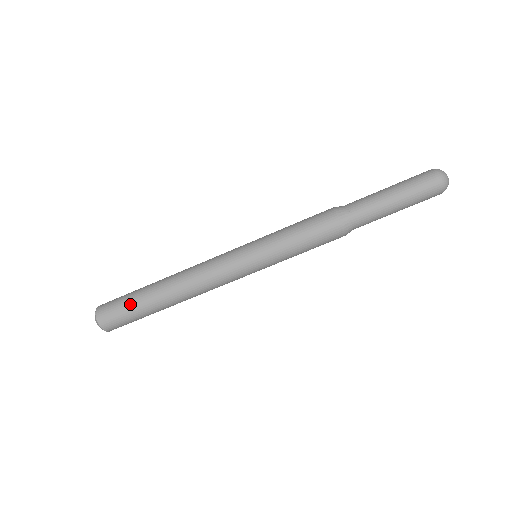
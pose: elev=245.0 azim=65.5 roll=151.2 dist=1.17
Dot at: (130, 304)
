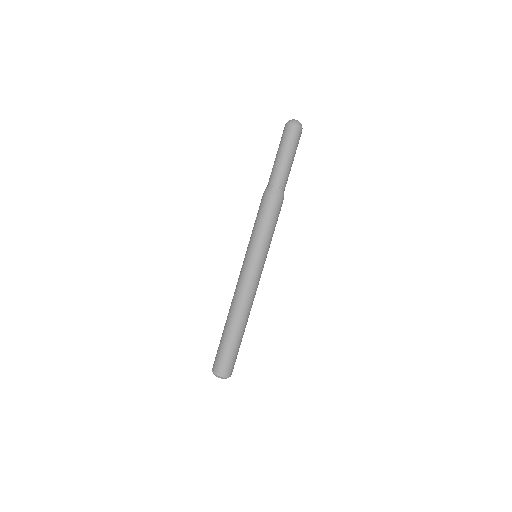
Dot at: (230, 350)
